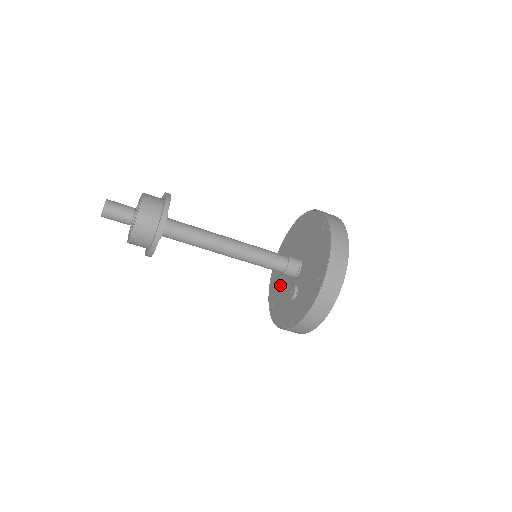
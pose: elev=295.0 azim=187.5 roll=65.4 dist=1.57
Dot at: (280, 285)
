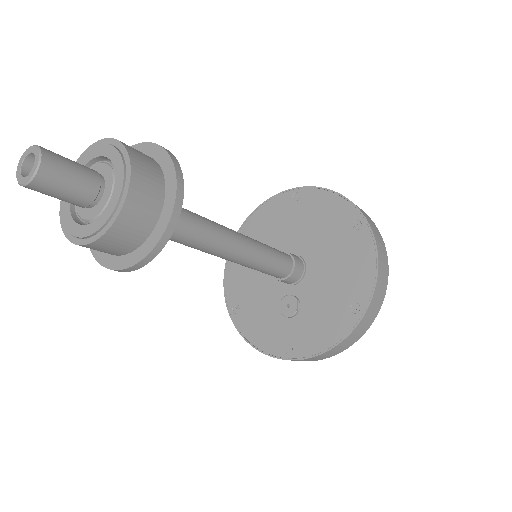
Dot at: (253, 283)
